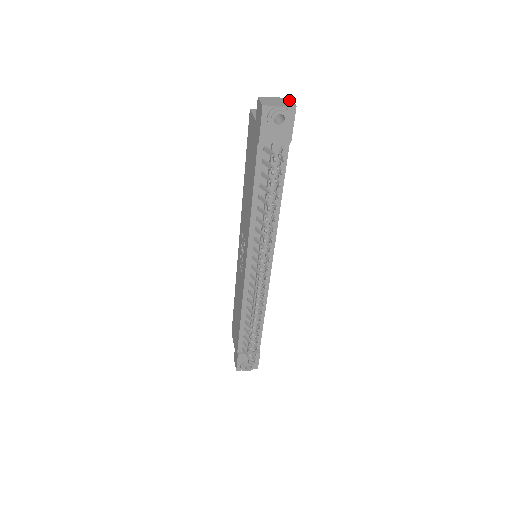
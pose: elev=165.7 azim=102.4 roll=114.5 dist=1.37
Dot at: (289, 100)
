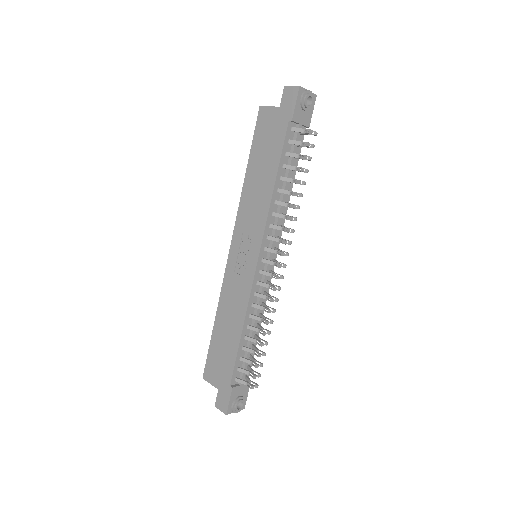
Dot at: occluded
